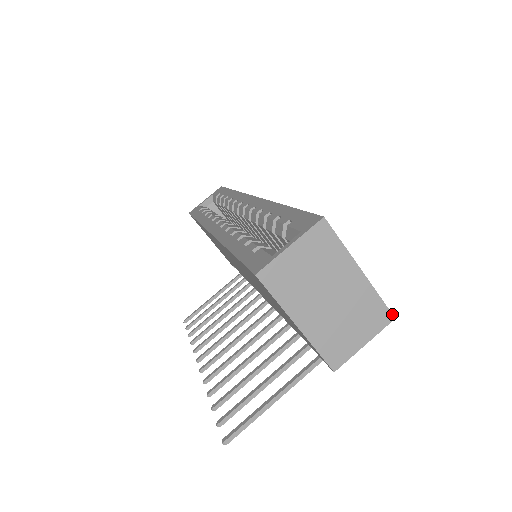
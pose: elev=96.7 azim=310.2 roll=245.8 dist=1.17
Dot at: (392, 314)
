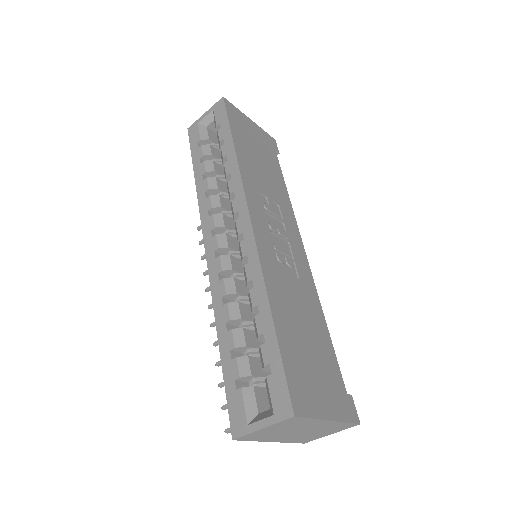
Dot at: (358, 424)
